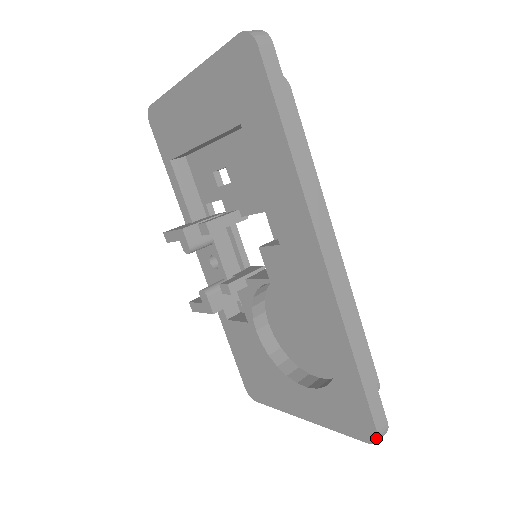
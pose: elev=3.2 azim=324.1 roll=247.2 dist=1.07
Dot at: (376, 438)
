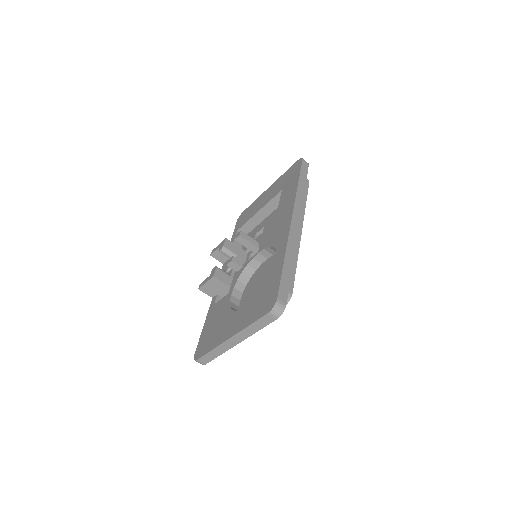
Dot at: (275, 303)
